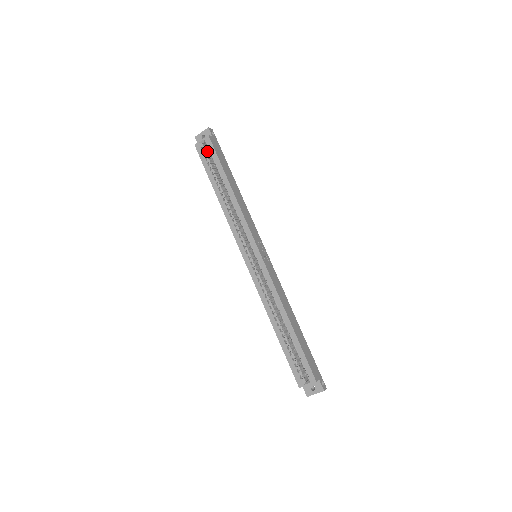
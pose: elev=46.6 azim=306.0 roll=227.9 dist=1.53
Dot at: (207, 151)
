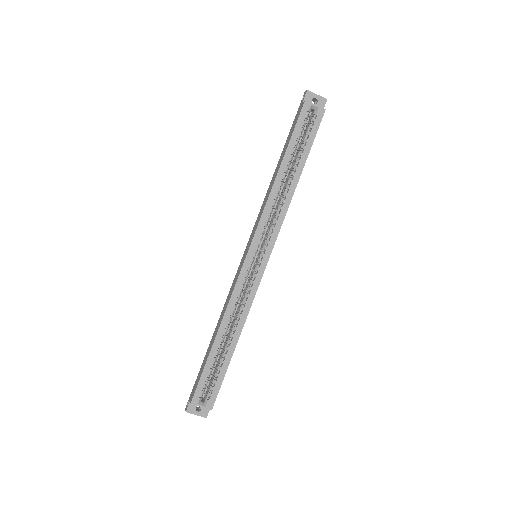
Dot at: (307, 118)
